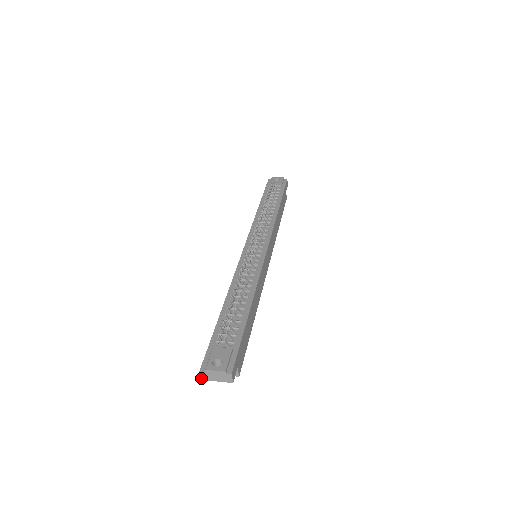
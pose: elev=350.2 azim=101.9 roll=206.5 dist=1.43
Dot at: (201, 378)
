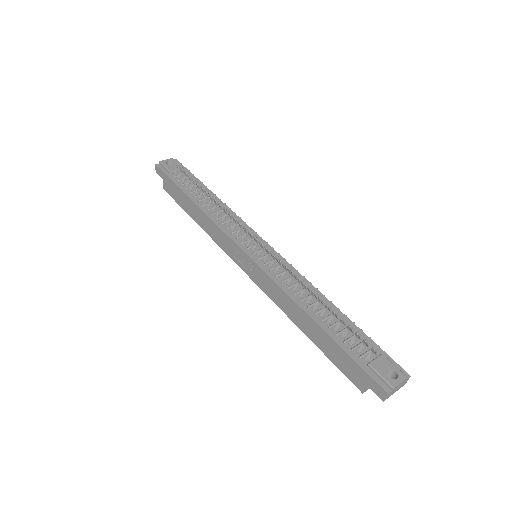
Dot at: (384, 400)
